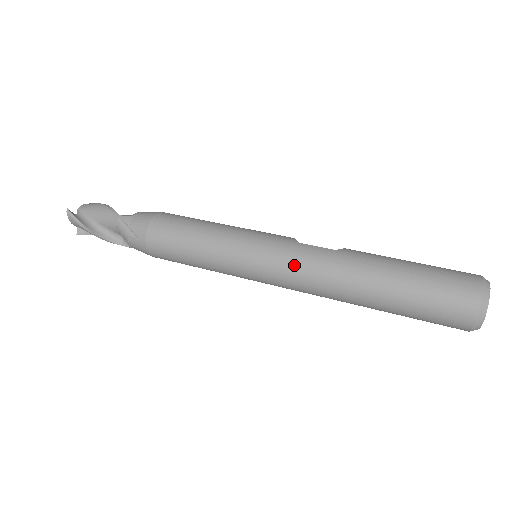
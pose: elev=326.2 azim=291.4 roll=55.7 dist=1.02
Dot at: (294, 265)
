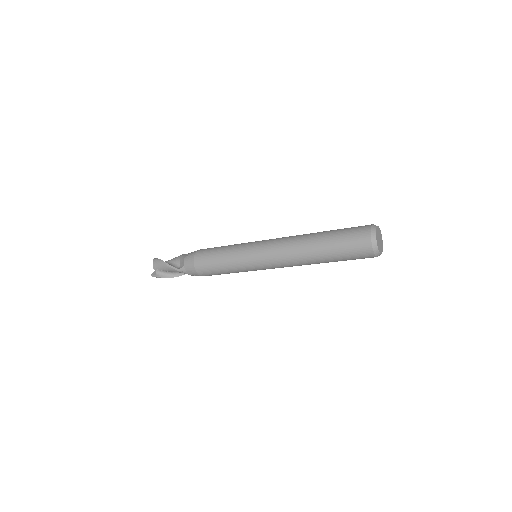
Dot at: (276, 239)
